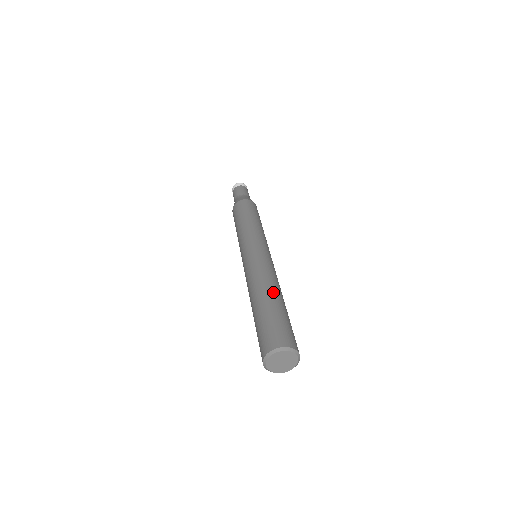
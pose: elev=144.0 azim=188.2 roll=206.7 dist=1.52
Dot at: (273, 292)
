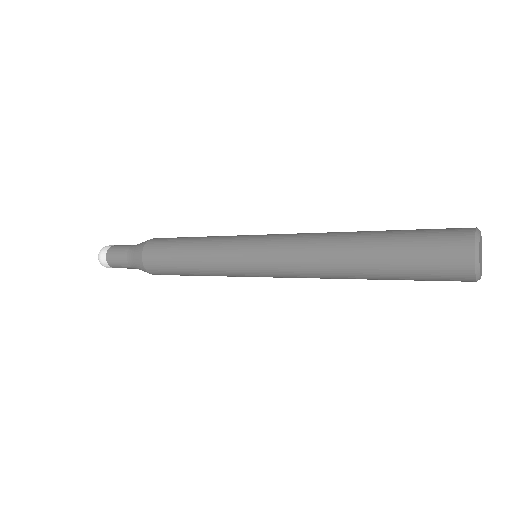
Dot at: (356, 236)
